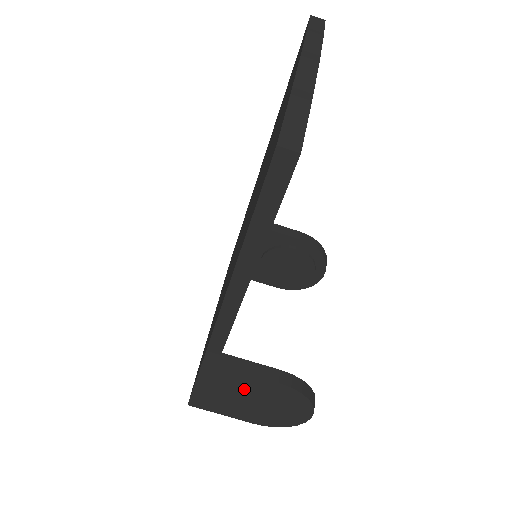
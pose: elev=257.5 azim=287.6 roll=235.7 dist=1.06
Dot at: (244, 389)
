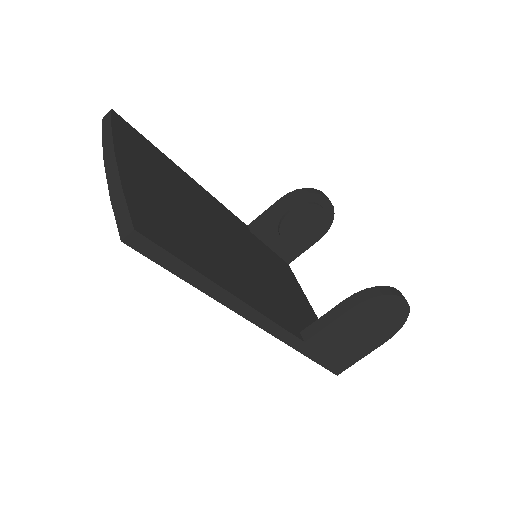
Dot at: (342, 334)
